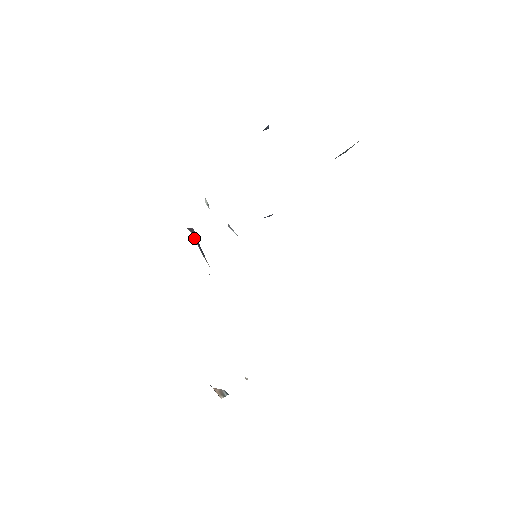
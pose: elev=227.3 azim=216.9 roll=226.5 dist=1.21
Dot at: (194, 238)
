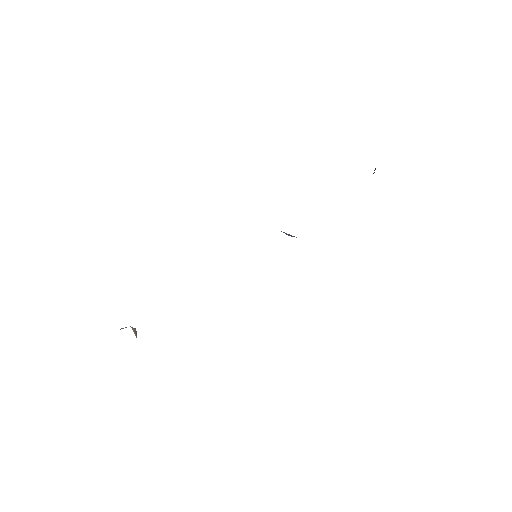
Dot at: occluded
